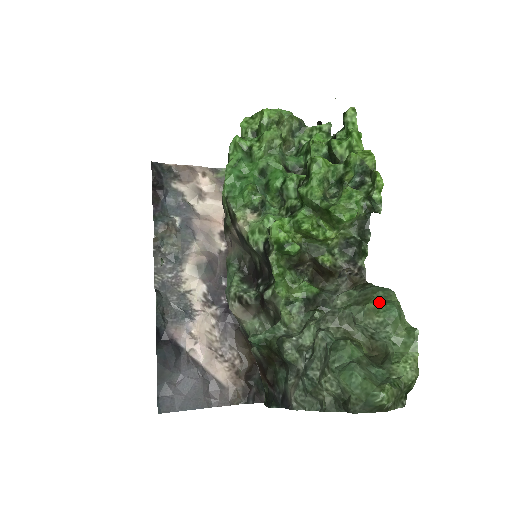
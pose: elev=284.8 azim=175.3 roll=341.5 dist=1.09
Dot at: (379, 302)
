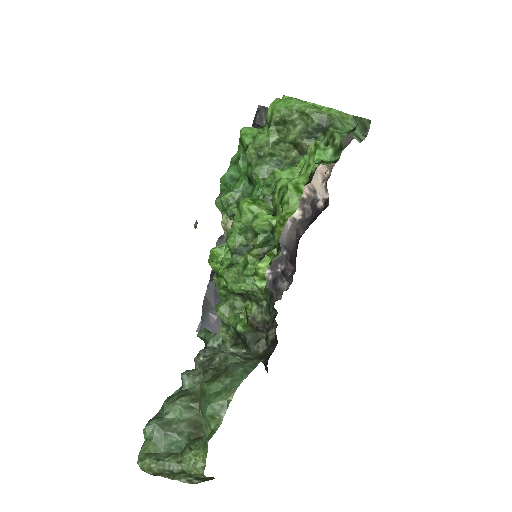
Dot at: (211, 389)
